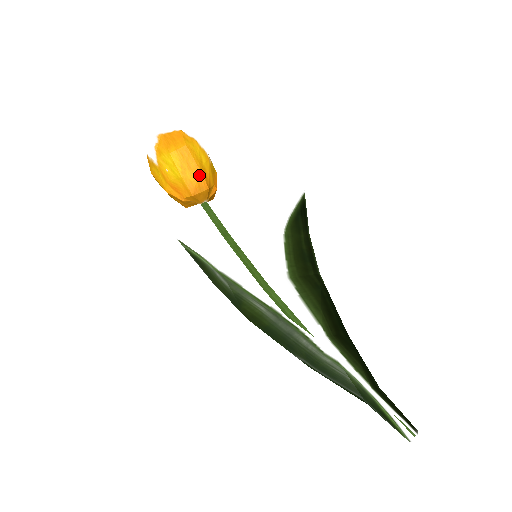
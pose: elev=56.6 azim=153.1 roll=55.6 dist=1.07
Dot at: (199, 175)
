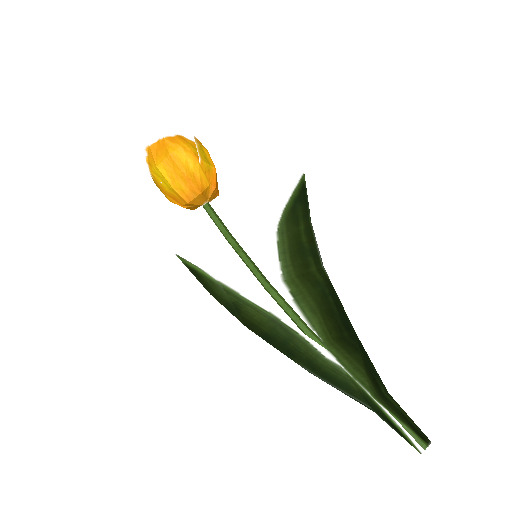
Dot at: (187, 182)
